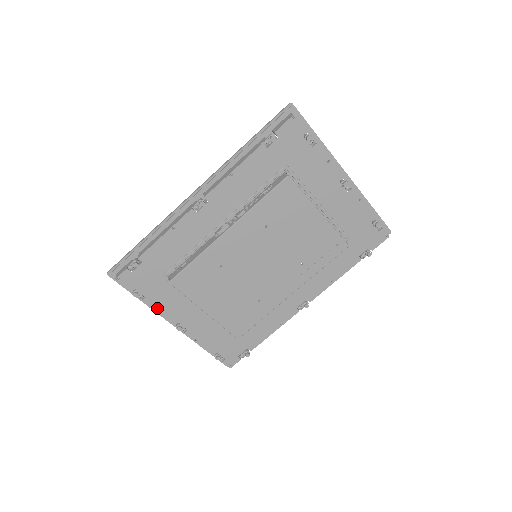
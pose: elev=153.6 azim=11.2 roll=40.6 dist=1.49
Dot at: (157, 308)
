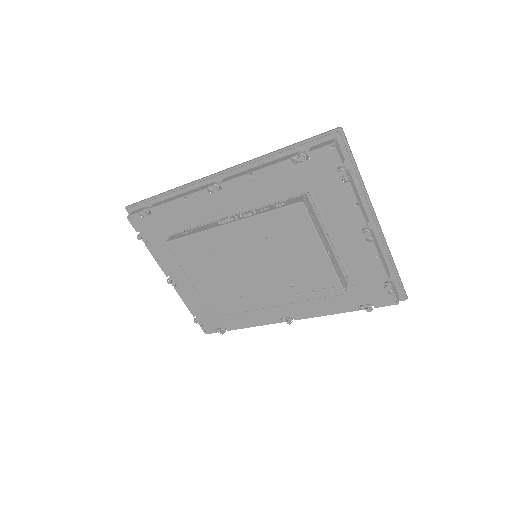
Dot at: (156, 256)
